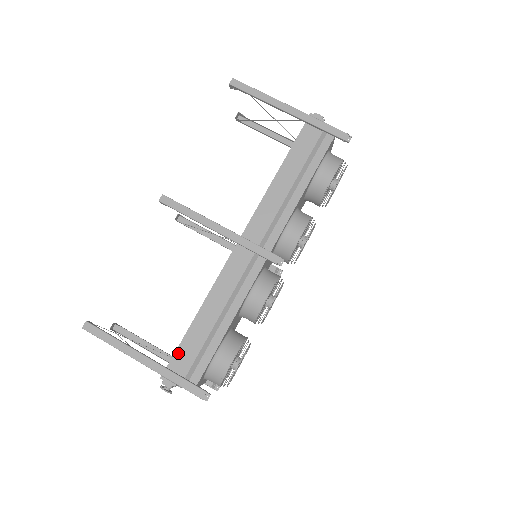
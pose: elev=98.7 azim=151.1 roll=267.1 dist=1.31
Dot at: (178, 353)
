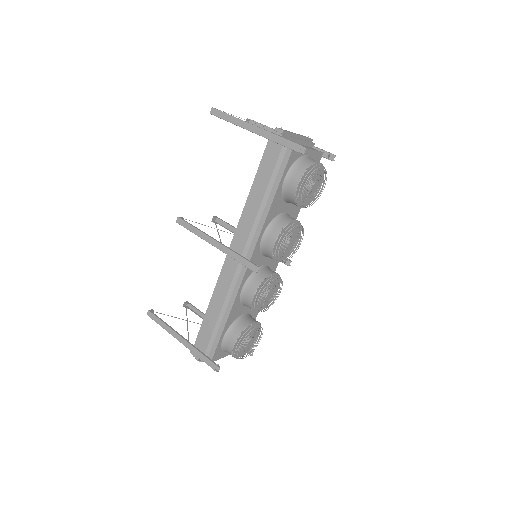
Dot at: (199, 336)
